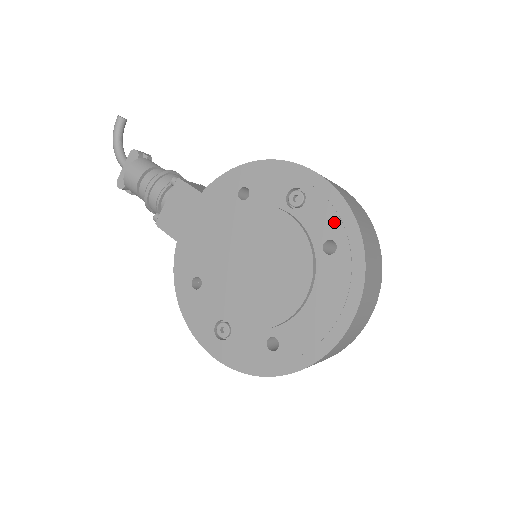
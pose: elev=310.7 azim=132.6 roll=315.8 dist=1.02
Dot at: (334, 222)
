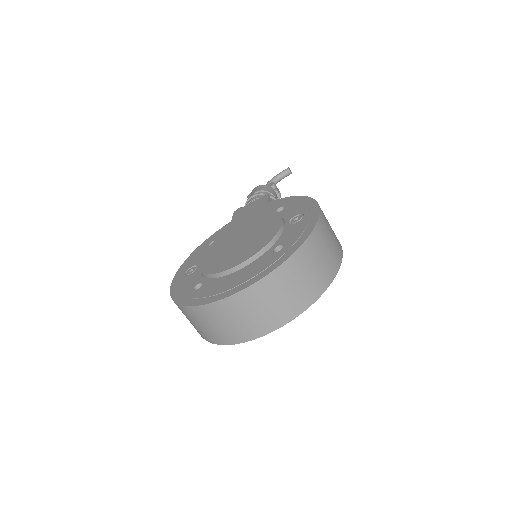
Dot at: (296, 236)
